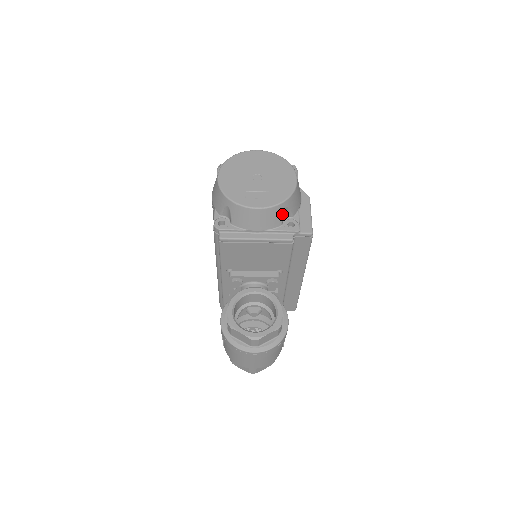
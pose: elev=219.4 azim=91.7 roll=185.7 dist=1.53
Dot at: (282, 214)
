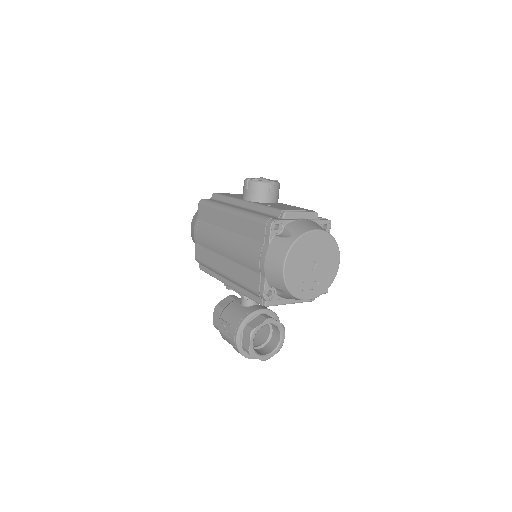
Dot at: occluded
